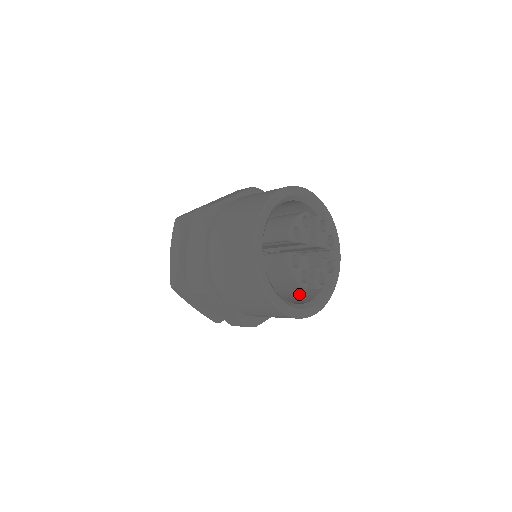
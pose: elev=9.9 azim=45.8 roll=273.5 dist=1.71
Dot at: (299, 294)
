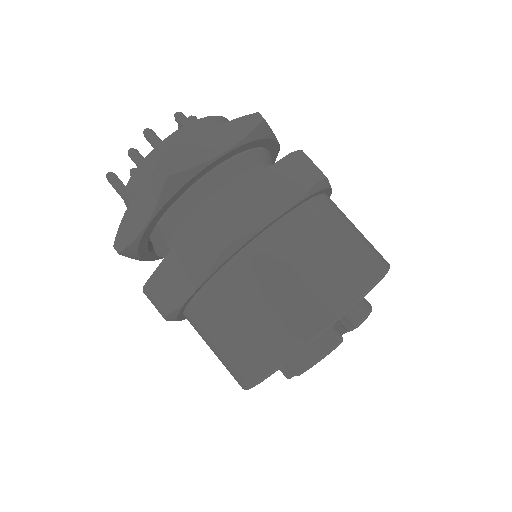
Dot at: occluded
